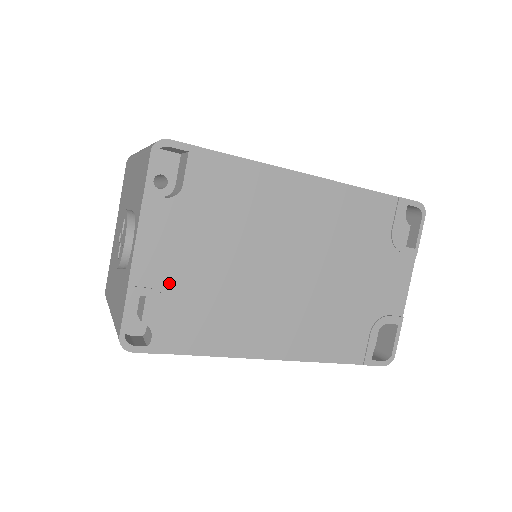
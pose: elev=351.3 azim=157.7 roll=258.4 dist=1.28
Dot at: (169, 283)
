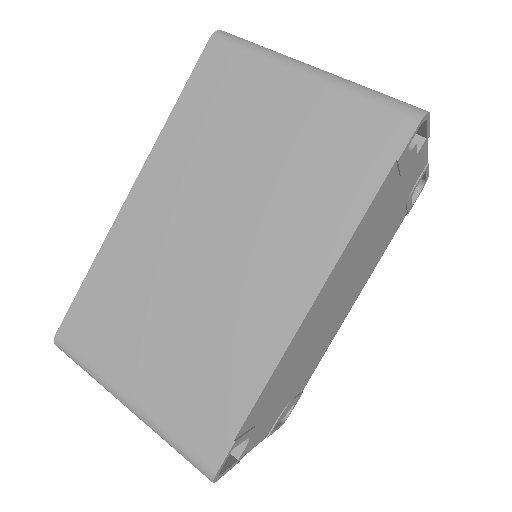
Dot at: (282, 409)
